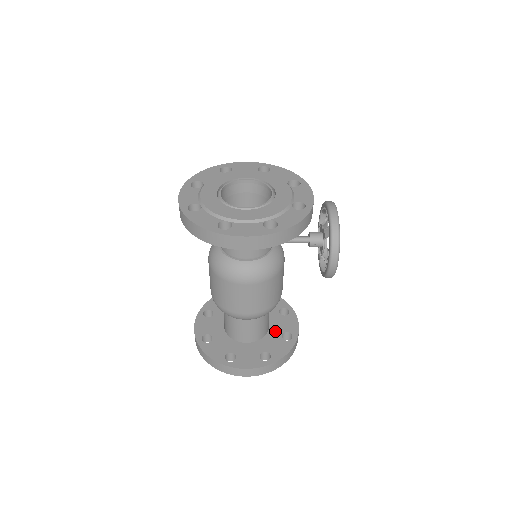
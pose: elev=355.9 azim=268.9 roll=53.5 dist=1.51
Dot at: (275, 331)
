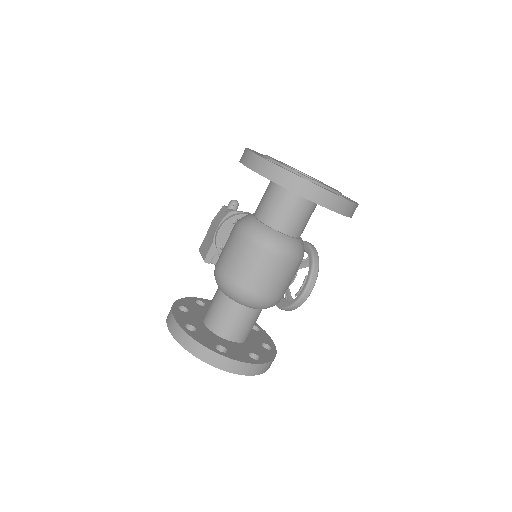
Dot at: (254, 340)
